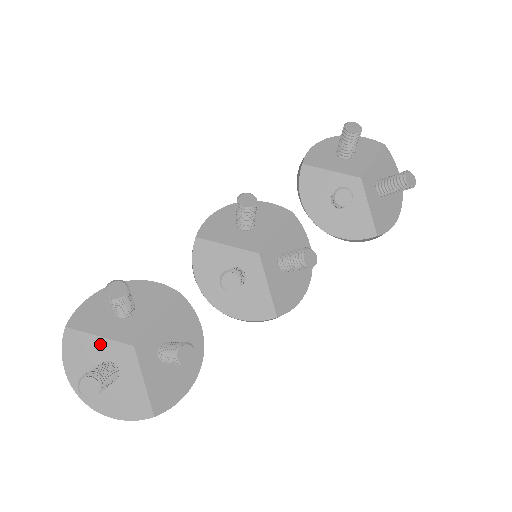
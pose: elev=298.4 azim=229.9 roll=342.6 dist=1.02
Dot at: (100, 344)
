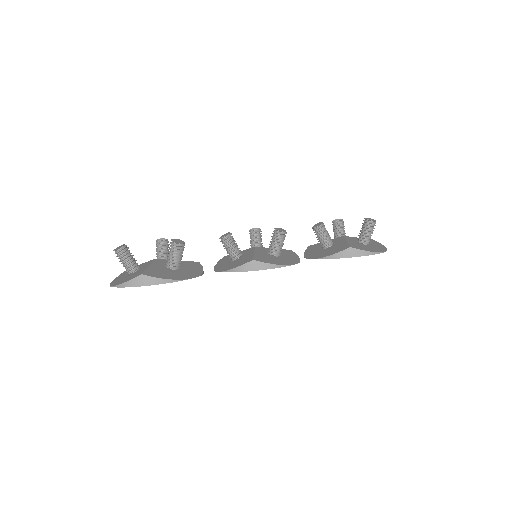
Dot at: occluded
